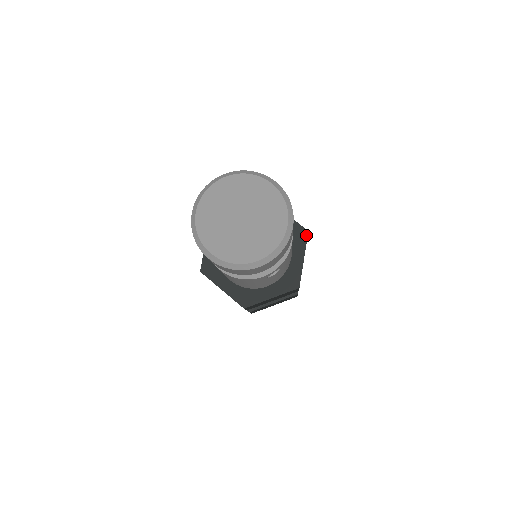
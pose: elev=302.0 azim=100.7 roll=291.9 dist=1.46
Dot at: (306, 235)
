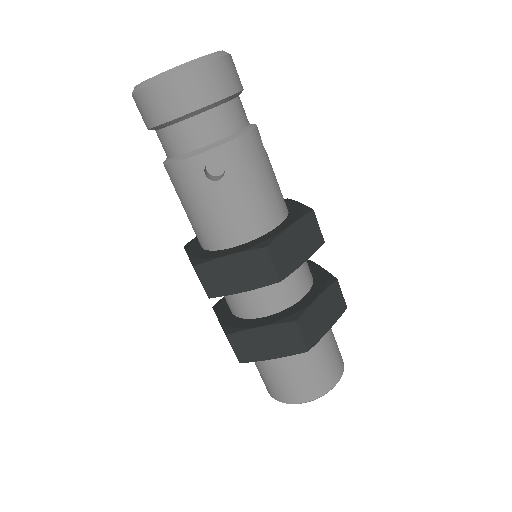
Dot at: (308, 211)
